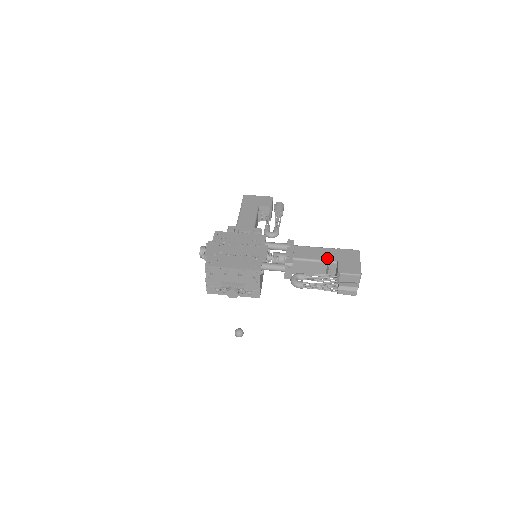
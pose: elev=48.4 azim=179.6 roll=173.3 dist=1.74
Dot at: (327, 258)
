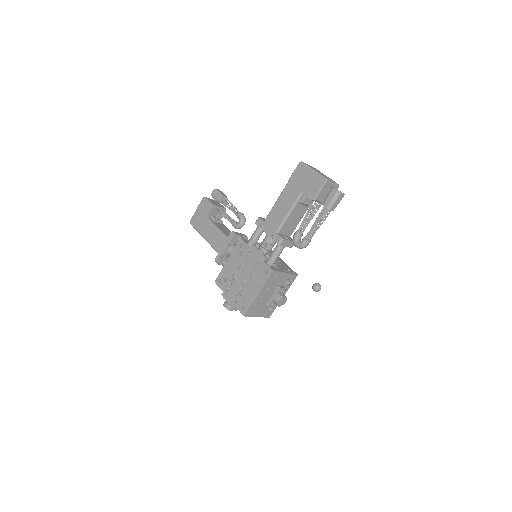
Dot at: (293, 200)
